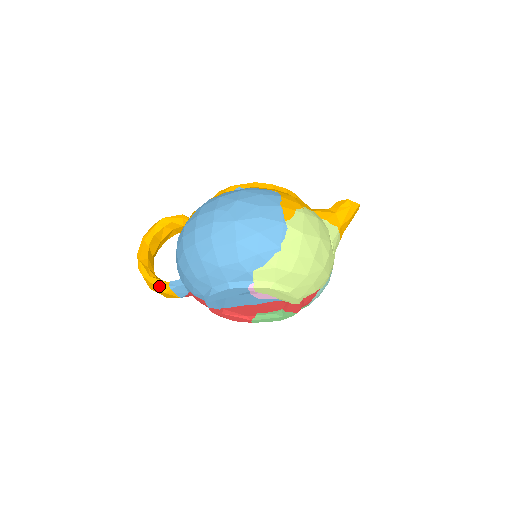
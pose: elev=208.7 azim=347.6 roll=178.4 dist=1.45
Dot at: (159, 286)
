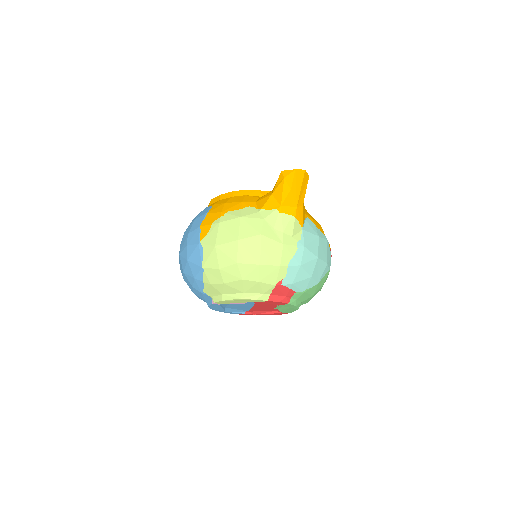
Dot at: occluded
